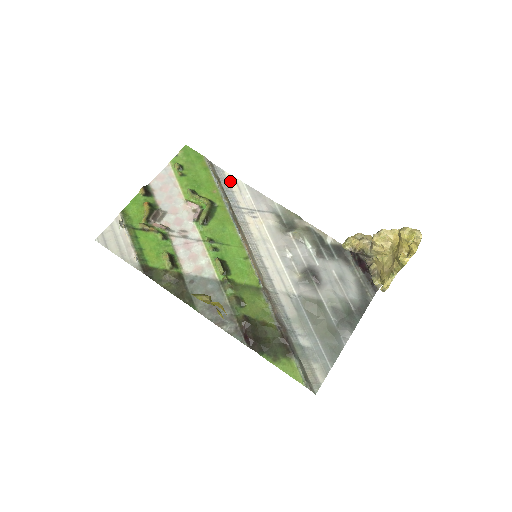
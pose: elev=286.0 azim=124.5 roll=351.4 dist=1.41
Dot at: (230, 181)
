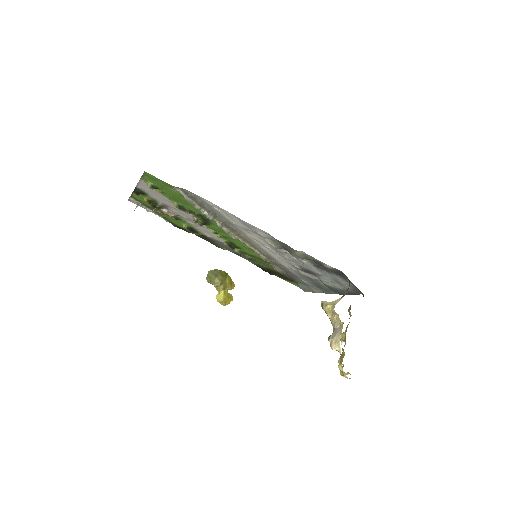
Dot at: (214, 206)
